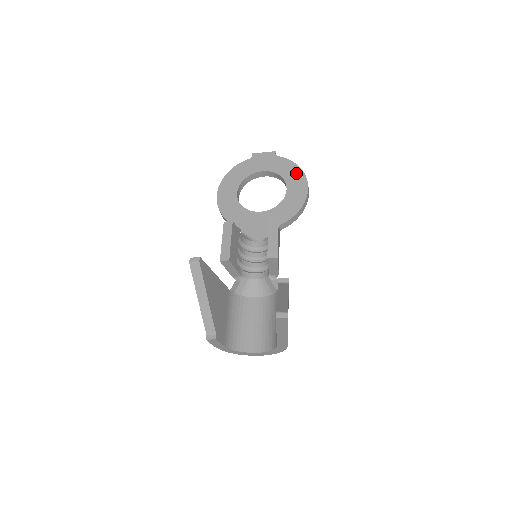
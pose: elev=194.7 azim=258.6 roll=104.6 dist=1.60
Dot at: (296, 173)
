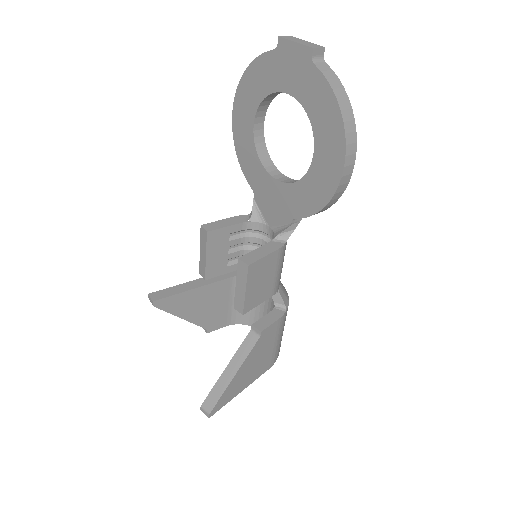
Dot at: (332, 128)
